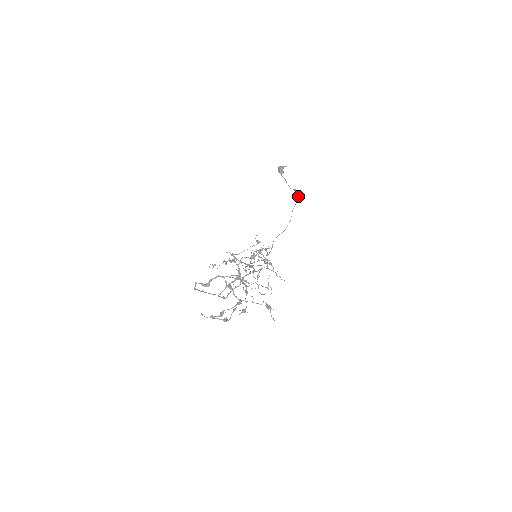
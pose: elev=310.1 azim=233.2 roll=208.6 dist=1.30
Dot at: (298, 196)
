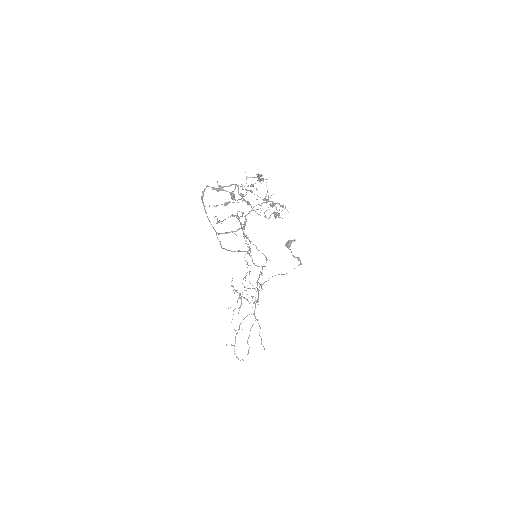
Dot at: (301, 264)
